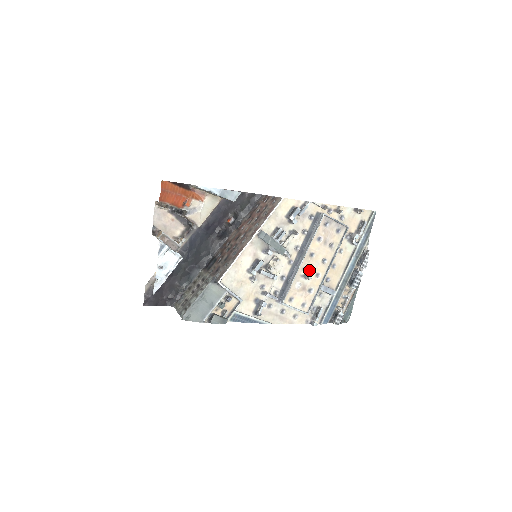
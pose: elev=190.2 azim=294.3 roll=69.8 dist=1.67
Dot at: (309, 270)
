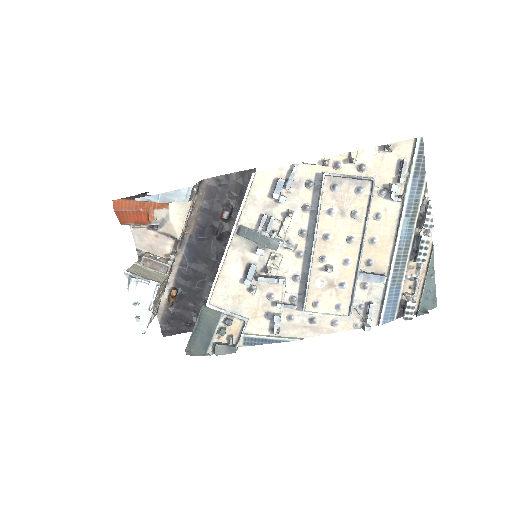
Dot at: (330, 258)
